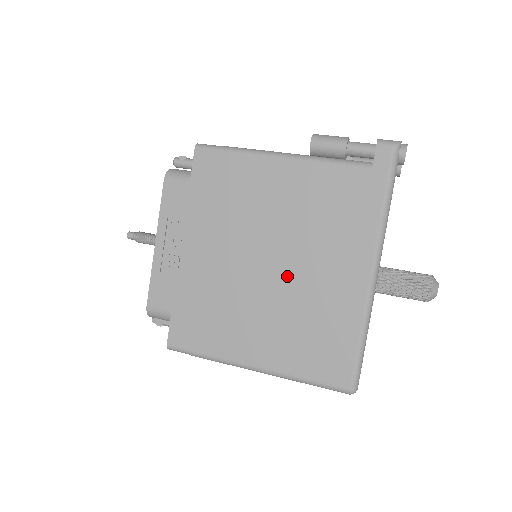
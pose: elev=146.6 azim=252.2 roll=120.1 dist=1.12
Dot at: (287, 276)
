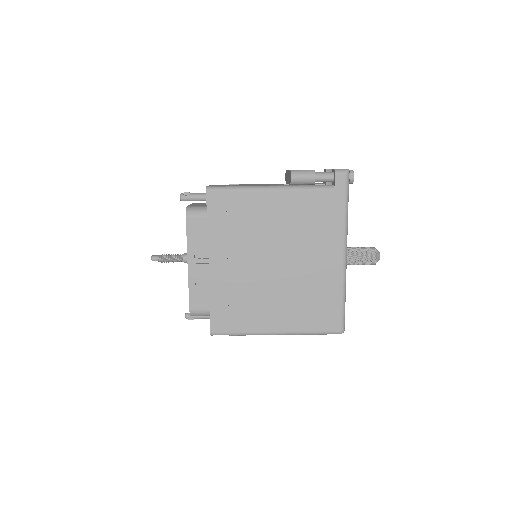
Dot at: (289, 269)
